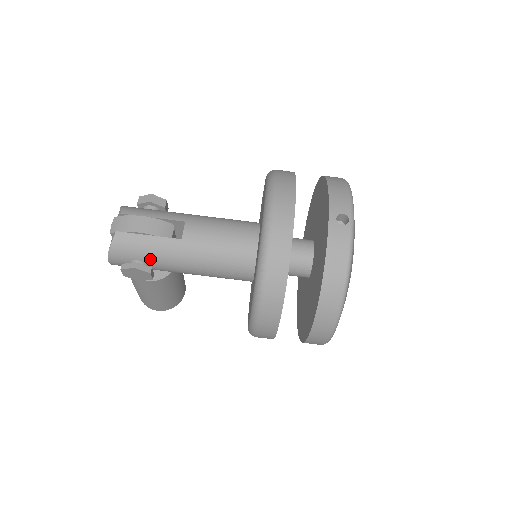
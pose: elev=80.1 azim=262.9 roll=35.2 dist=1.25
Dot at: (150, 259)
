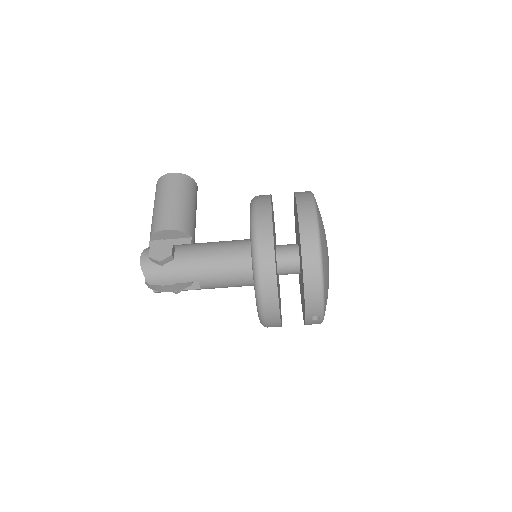
Dot at: occluded
